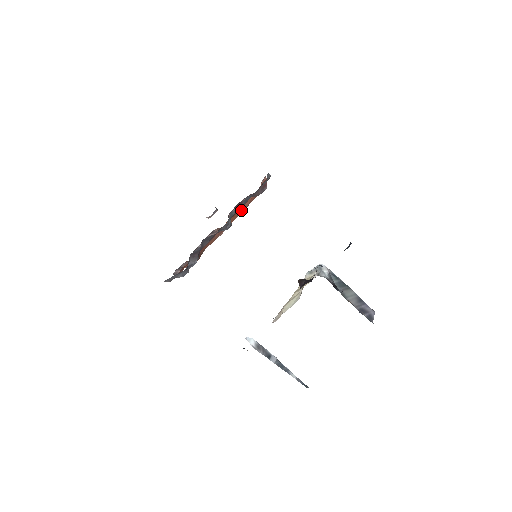
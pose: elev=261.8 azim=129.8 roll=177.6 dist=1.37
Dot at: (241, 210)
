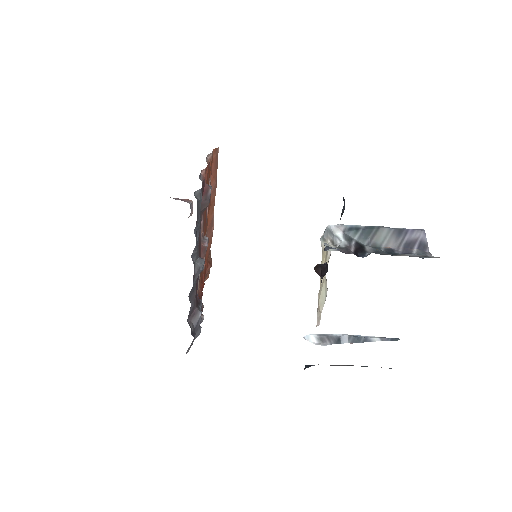
Dot at: (213, 193)
